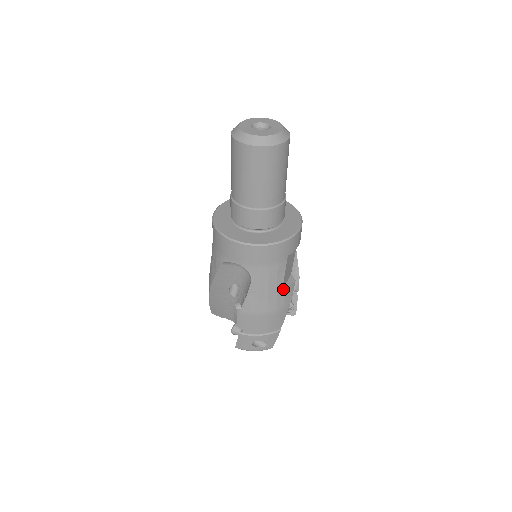
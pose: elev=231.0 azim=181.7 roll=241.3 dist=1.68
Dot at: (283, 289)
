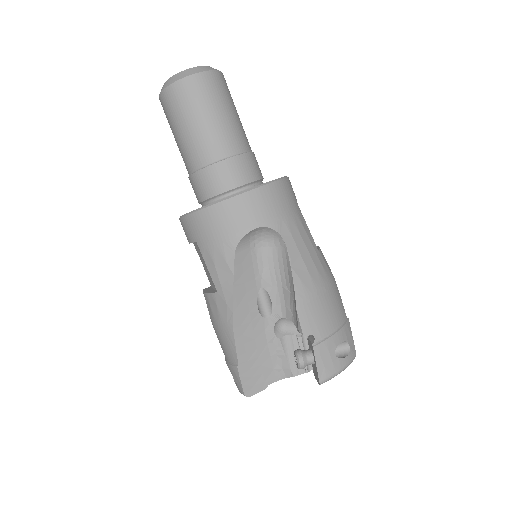
Dot at: (318, 250)
